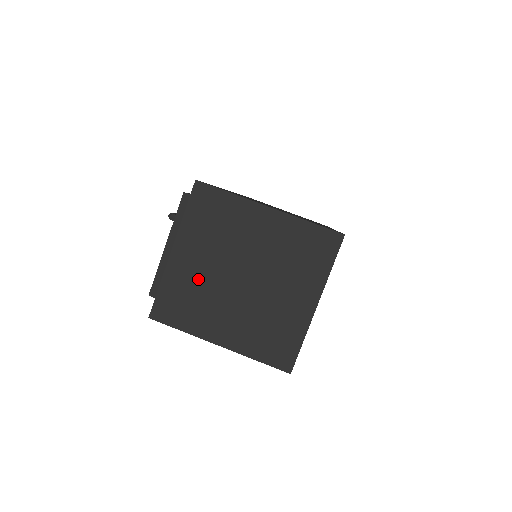
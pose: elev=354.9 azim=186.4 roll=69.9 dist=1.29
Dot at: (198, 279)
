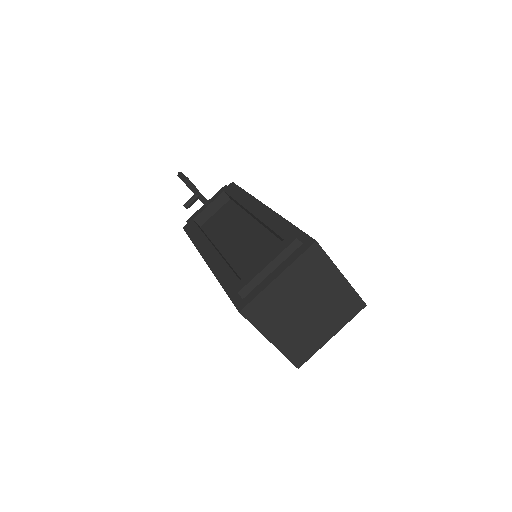
Dot at: (282, 300)
